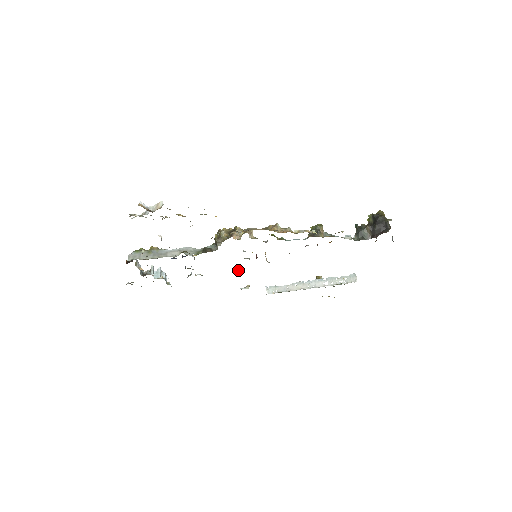
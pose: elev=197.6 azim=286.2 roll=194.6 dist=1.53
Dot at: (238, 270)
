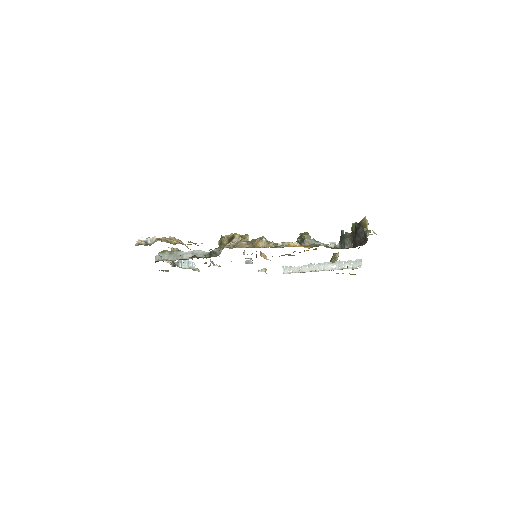
Dot at: (247, 263)
